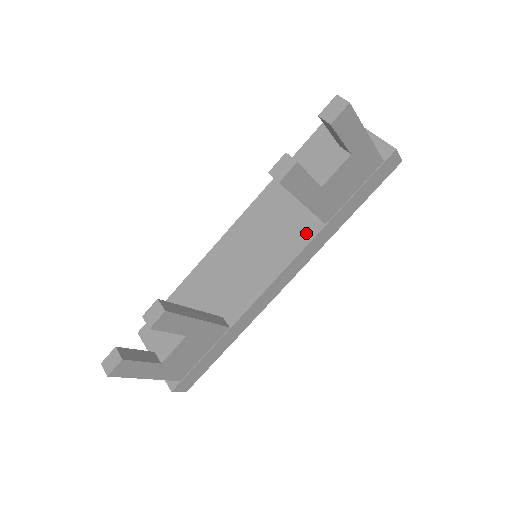
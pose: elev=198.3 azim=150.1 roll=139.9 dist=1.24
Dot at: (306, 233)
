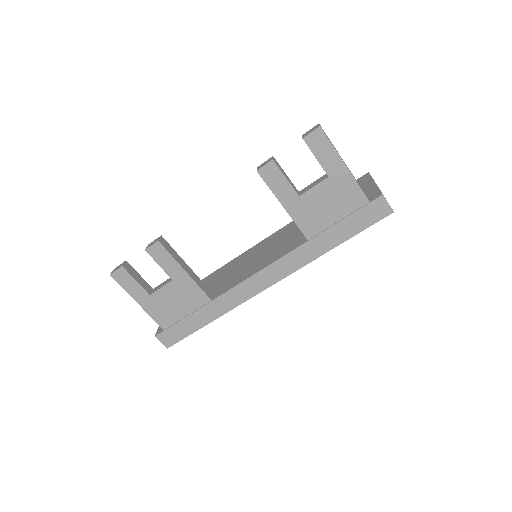
Dot at: (294, 245)
